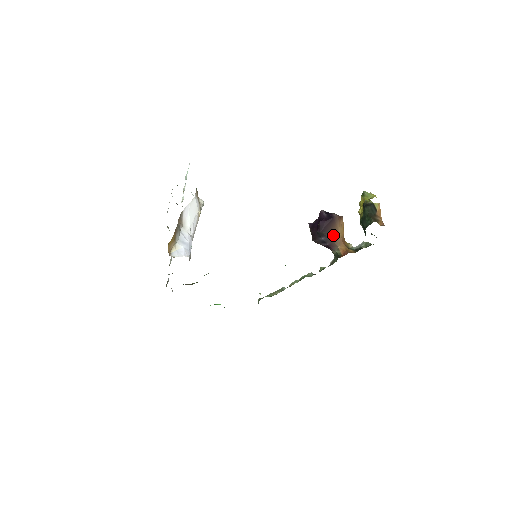
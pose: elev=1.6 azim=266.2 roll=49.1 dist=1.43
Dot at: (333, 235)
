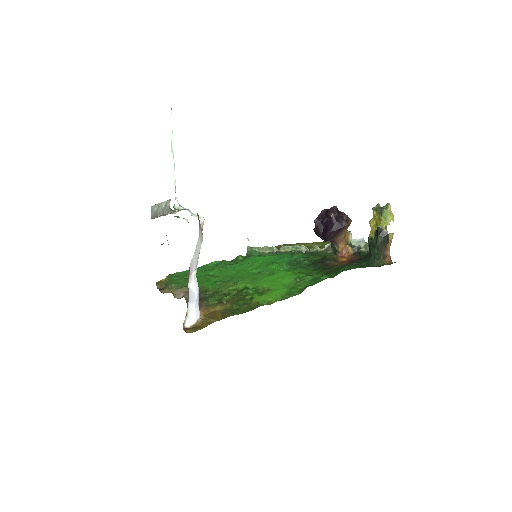
Dot at: (337, 237)
